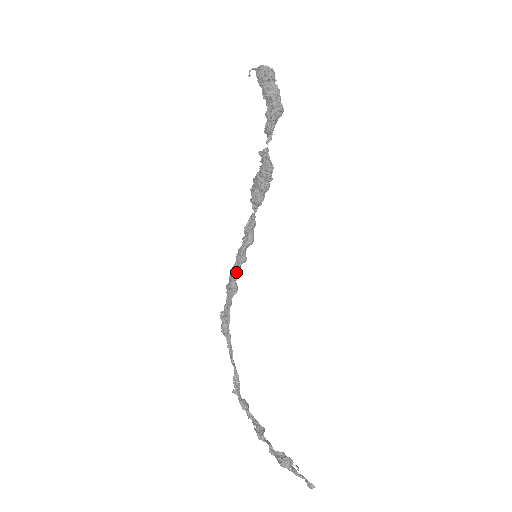
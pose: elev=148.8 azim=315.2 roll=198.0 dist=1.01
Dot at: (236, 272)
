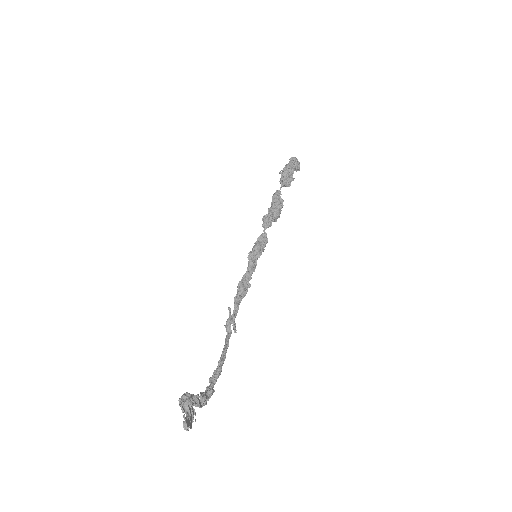
Dot at: (245, 274)
